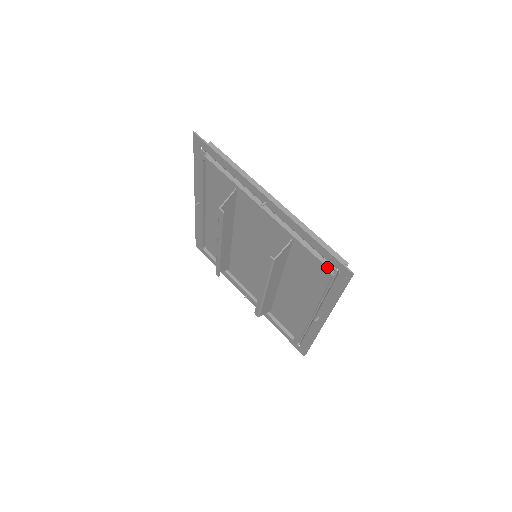
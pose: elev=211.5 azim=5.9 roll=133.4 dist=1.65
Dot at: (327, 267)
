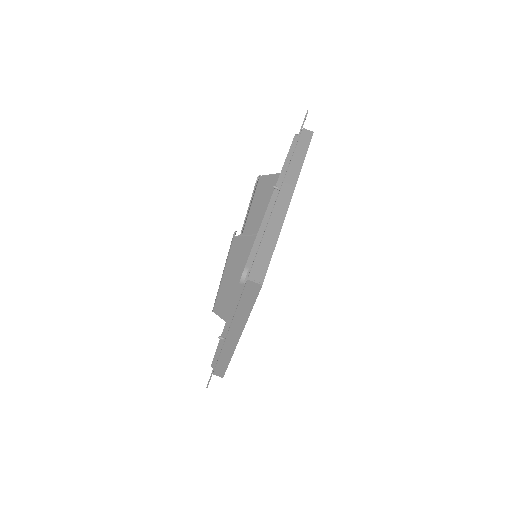
Dot at: (245, 267)
